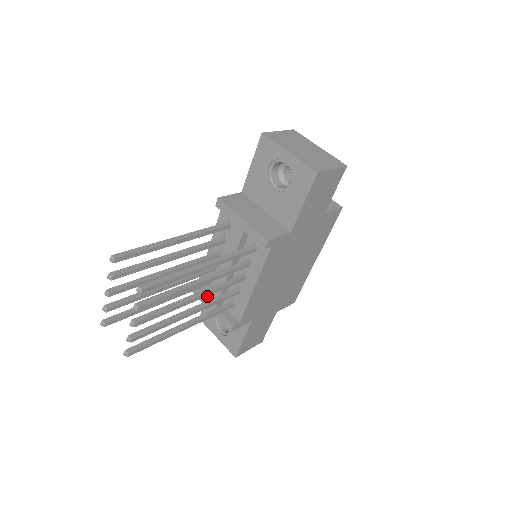
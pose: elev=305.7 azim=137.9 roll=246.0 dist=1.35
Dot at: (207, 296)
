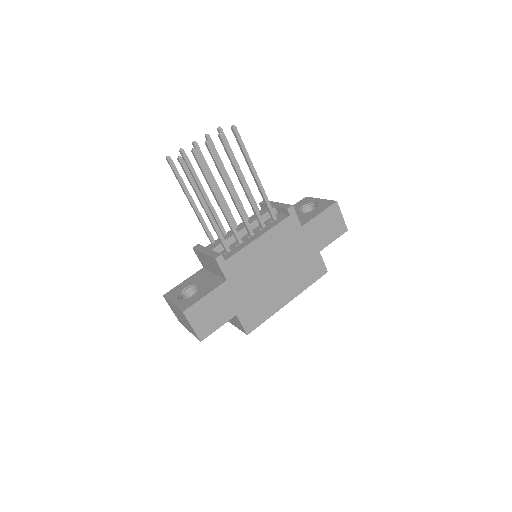
Dot at: occluded
